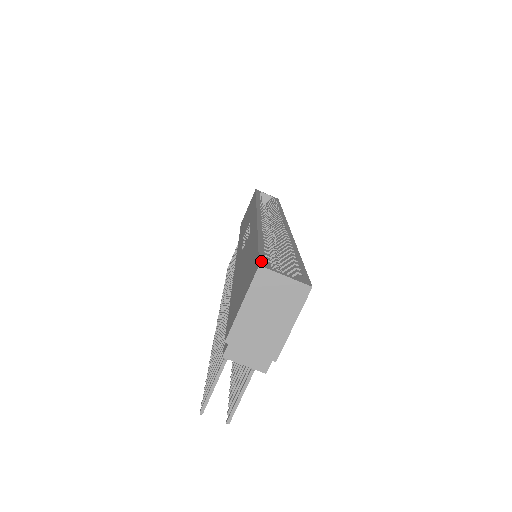
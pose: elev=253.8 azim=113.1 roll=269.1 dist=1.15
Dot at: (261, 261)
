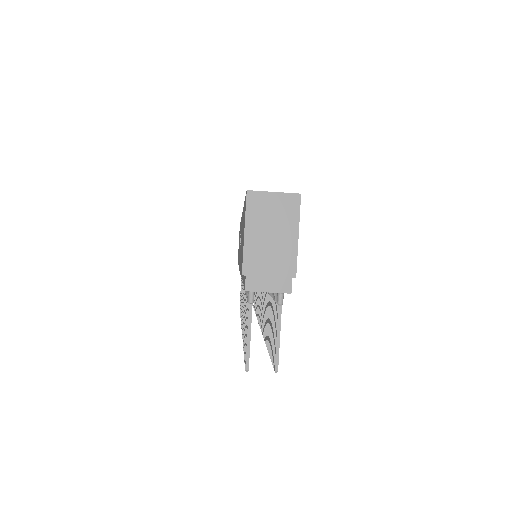
Dot at: occluded
